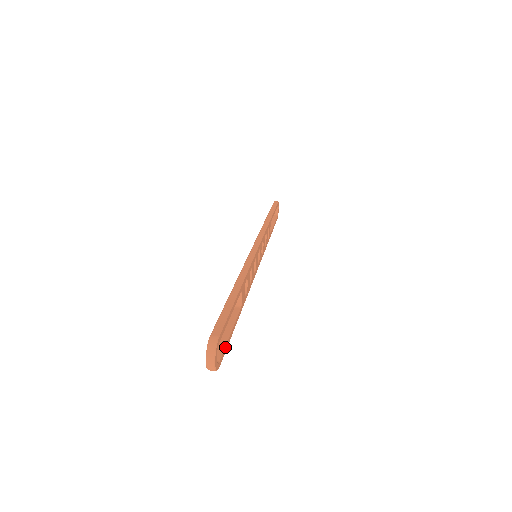
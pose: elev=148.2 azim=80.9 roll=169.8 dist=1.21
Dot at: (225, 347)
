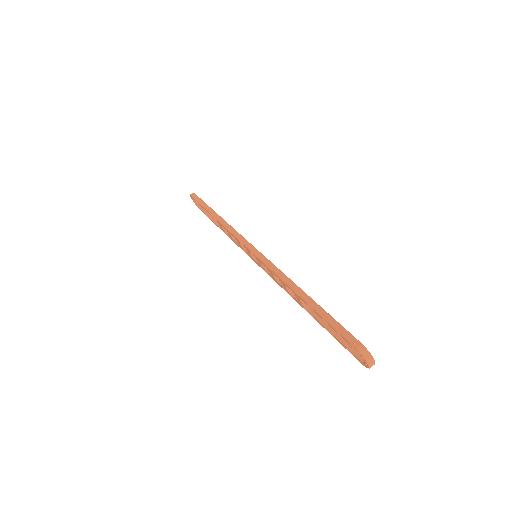
Dot at: occluded
